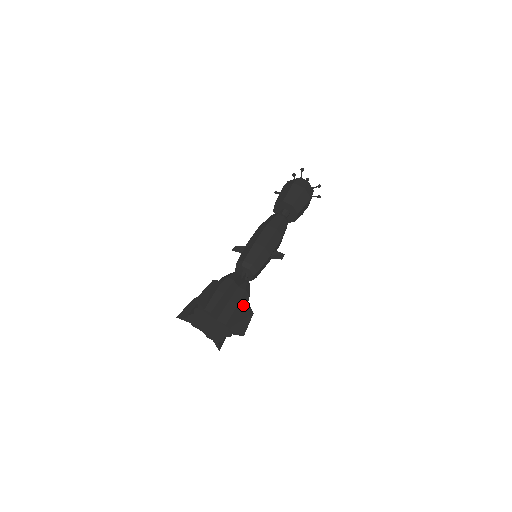
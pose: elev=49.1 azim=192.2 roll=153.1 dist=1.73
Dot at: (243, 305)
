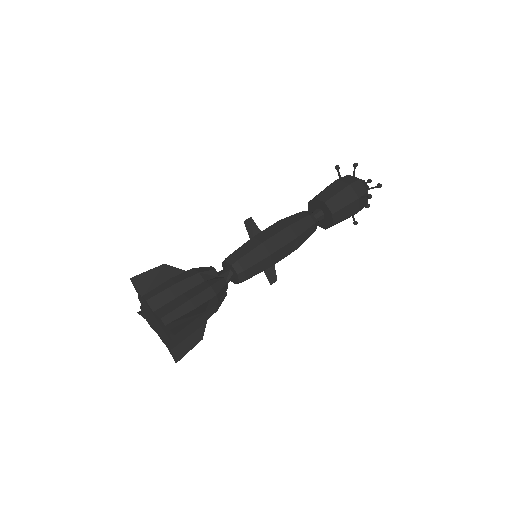
Dot at: occluded
